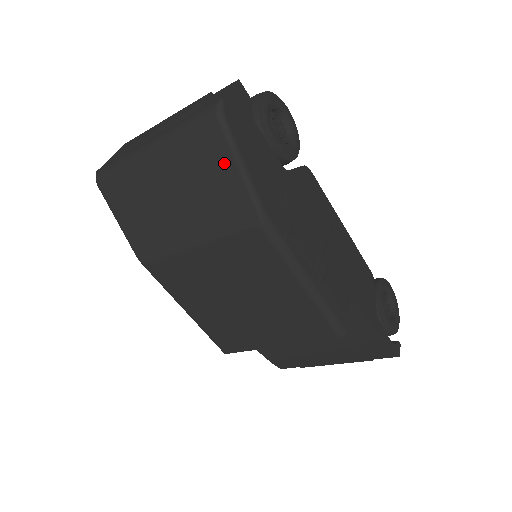
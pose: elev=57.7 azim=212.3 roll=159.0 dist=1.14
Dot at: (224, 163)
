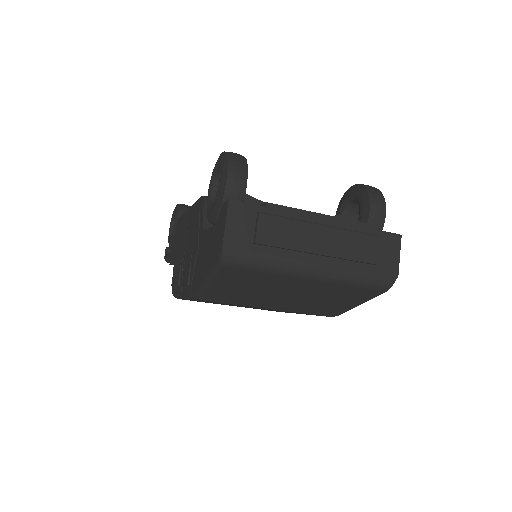
Dot at: (357, 301)
